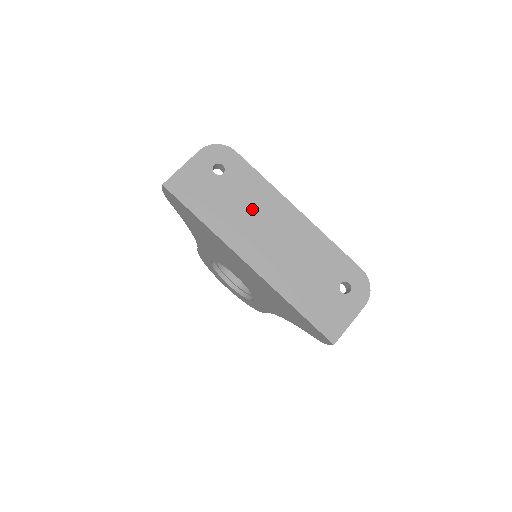
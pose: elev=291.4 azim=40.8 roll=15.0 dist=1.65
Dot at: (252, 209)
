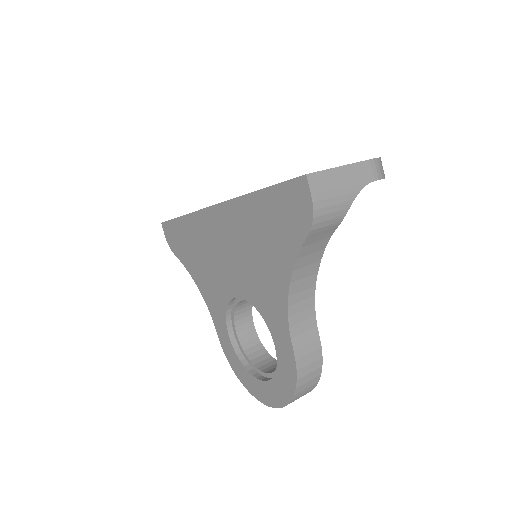
Dot at: occluded
